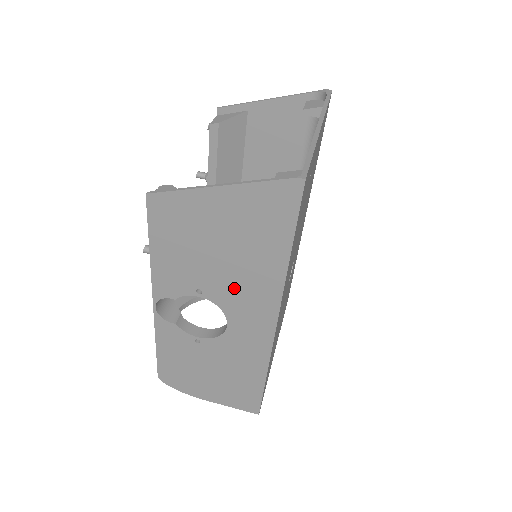
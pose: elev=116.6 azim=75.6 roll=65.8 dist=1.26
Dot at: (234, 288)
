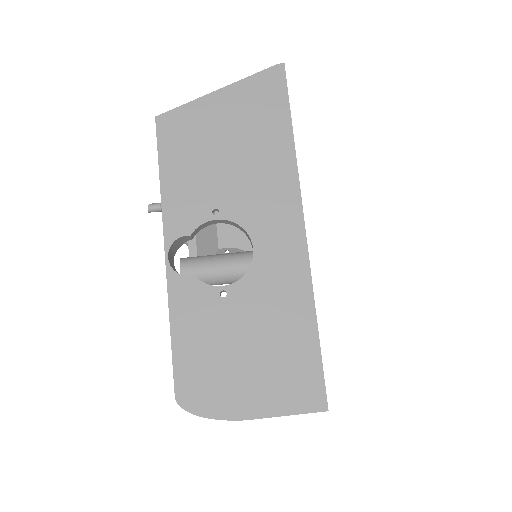
Dot at: (251, 192)
